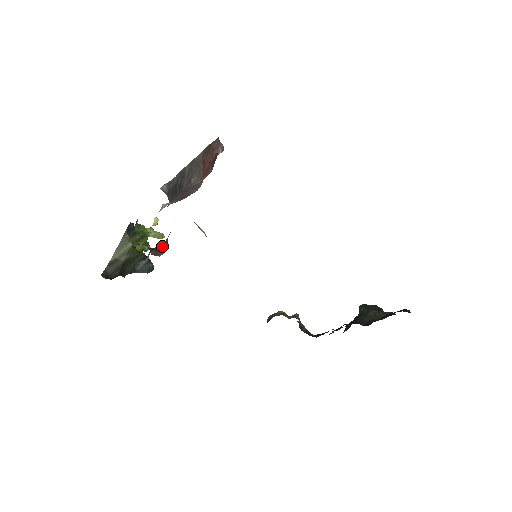
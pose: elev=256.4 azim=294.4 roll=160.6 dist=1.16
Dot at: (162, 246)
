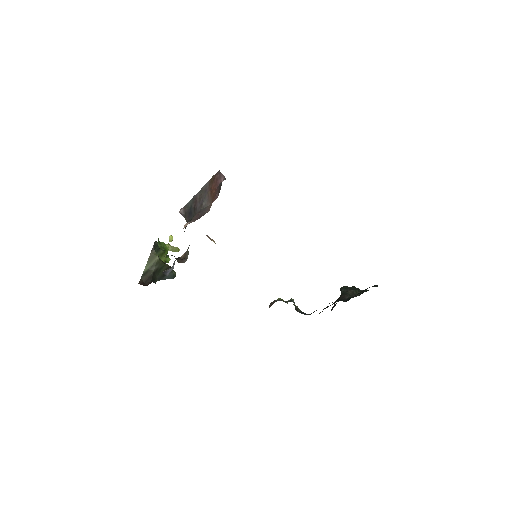
Dot at: (184, 256)
